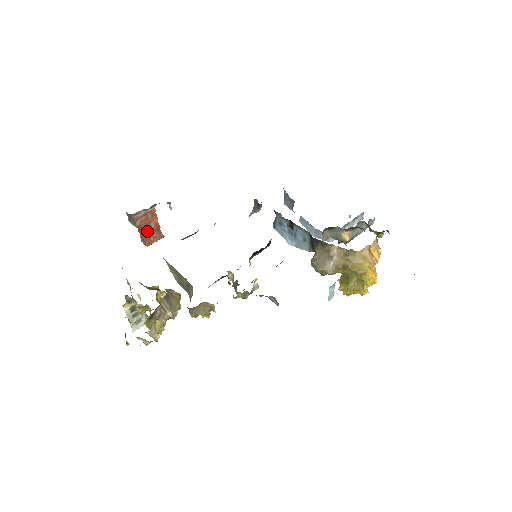
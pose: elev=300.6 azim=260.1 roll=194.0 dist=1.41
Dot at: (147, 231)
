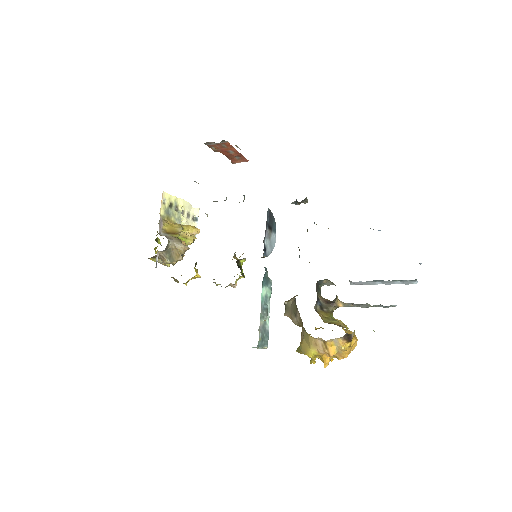
Dot at: (227, 154)
